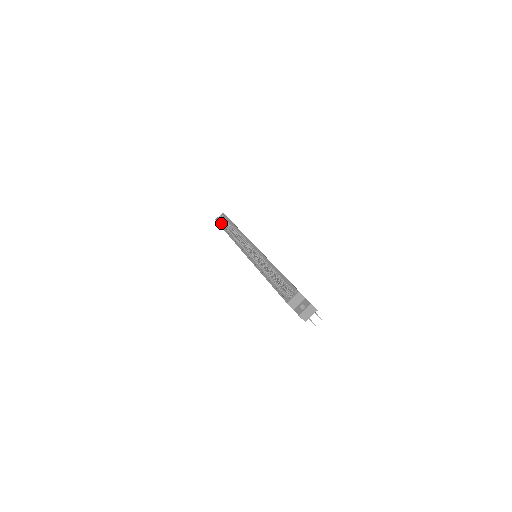
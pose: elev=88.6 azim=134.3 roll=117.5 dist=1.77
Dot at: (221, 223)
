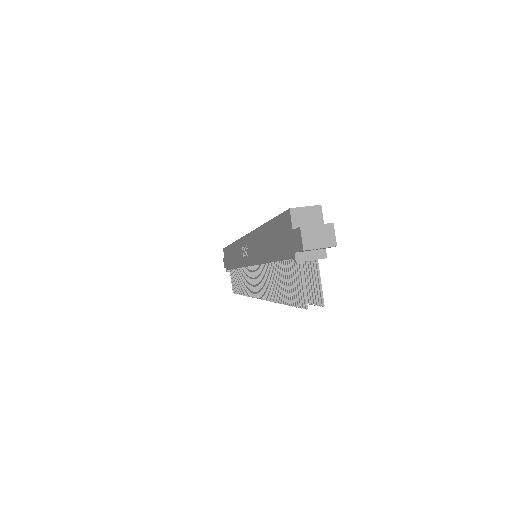
Dot at: occluded
